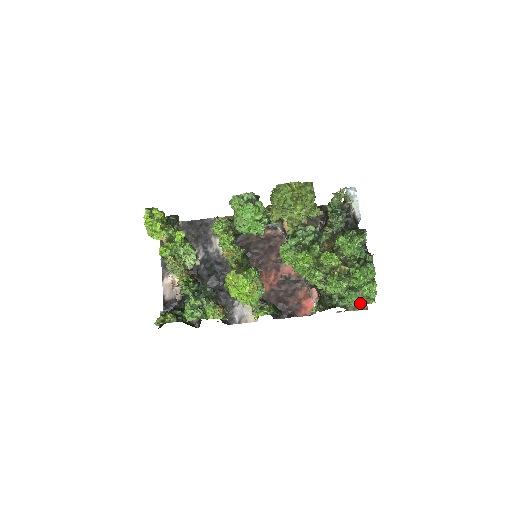
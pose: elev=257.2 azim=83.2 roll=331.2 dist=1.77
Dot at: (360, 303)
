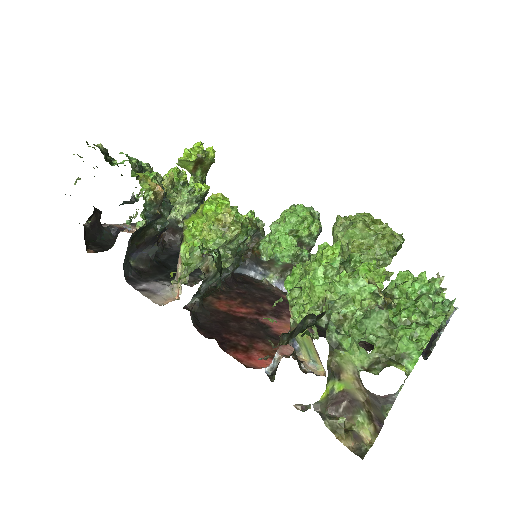
Dot at: (369, 370)
